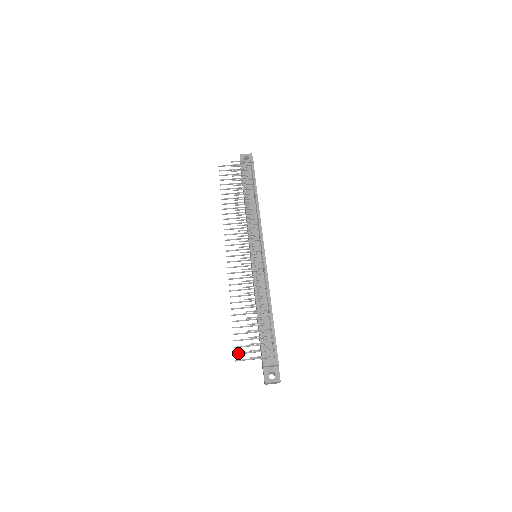
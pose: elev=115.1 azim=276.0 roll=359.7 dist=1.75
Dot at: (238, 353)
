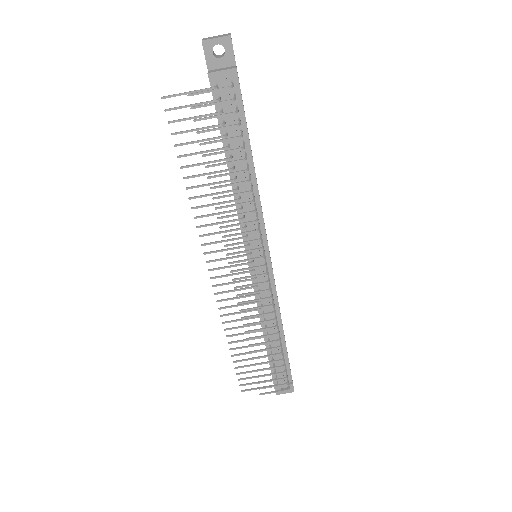
Dot at: (244, 385)
